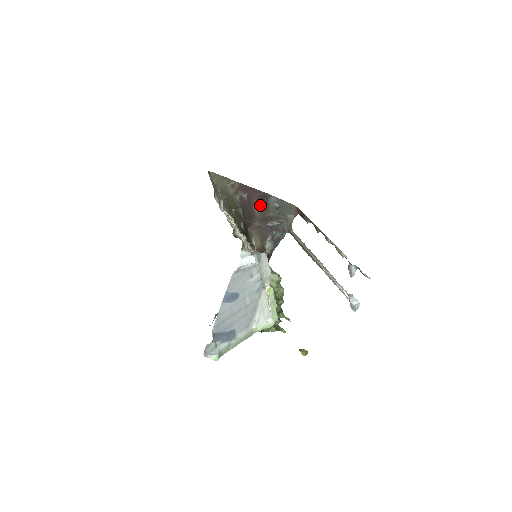
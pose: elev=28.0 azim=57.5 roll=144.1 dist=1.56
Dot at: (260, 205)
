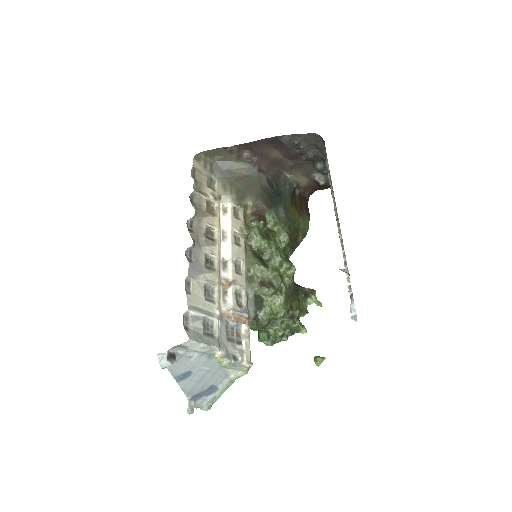
Dot at: (277, 149)
